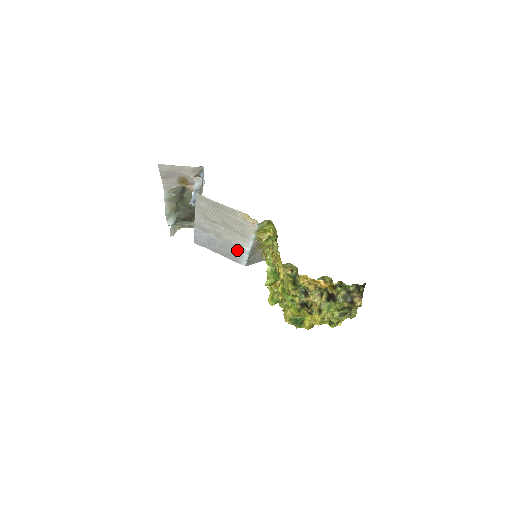
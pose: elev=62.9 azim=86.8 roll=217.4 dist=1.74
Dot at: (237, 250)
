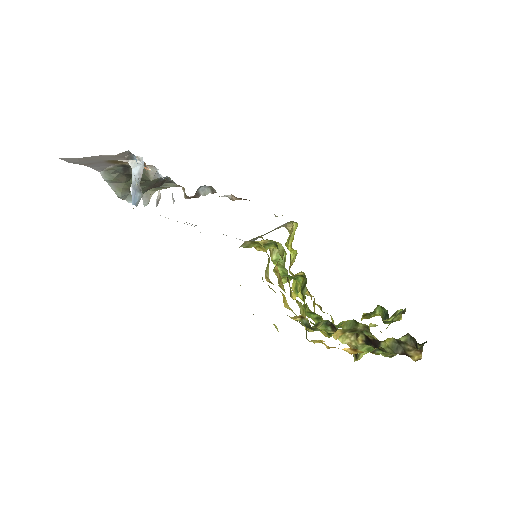
Dot at: occluded
